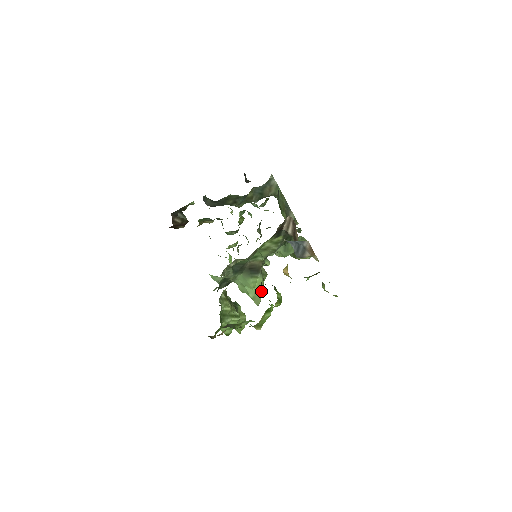
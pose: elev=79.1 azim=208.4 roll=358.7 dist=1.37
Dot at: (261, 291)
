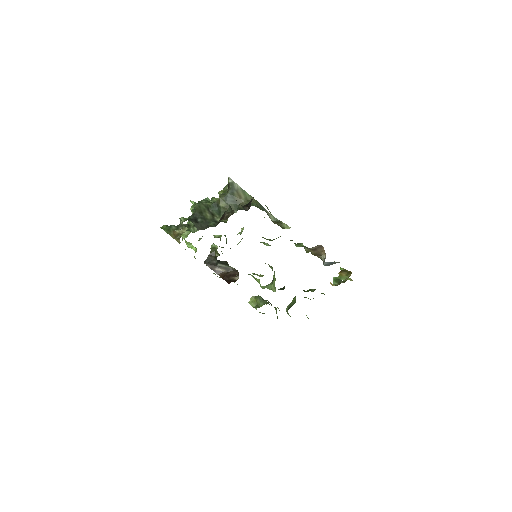
Dot at: occluded
